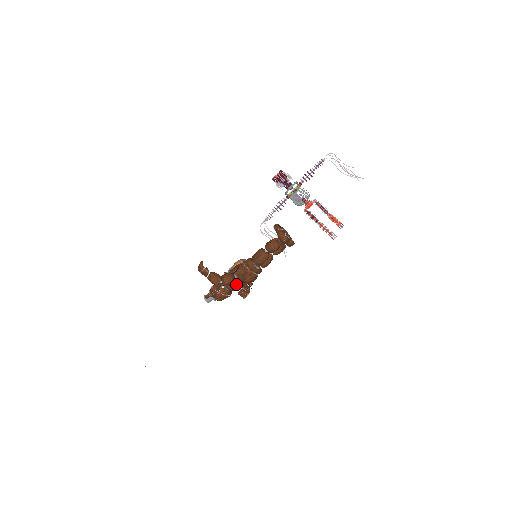
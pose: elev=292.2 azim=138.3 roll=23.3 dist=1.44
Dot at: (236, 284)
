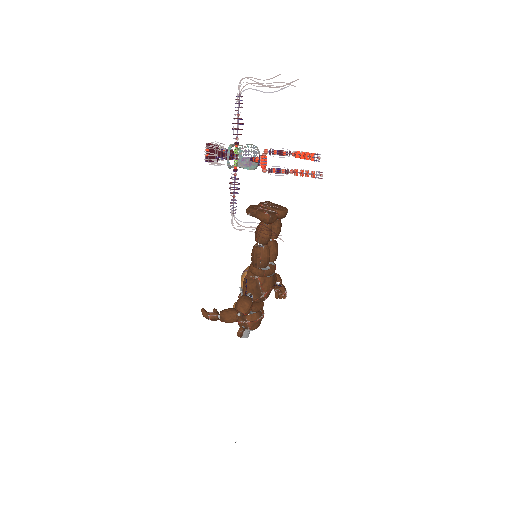
Dot at: (258, 302)
